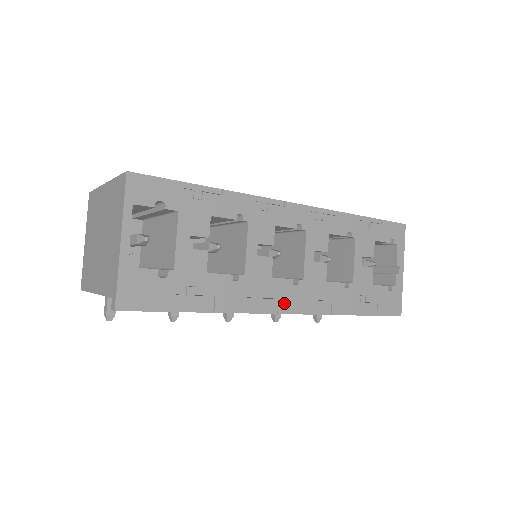
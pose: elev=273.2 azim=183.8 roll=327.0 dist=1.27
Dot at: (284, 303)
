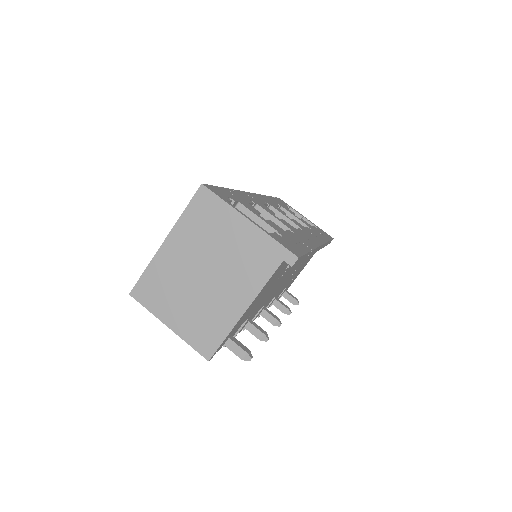
Dot at: (314, 240)
